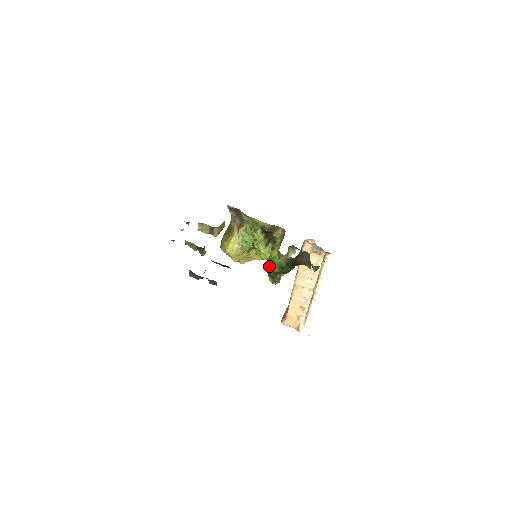
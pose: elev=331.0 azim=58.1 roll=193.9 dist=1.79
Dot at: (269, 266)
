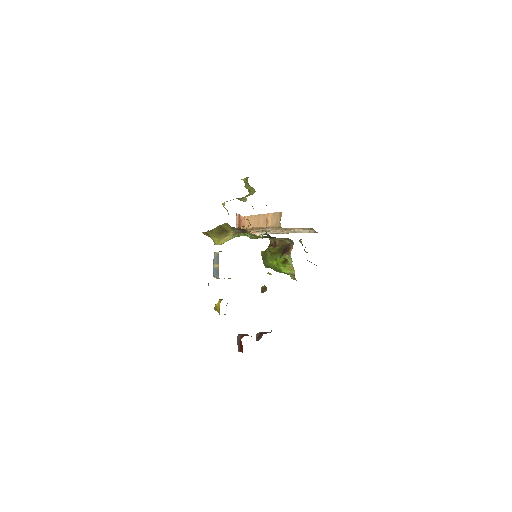
Dot at: (272, 267)
